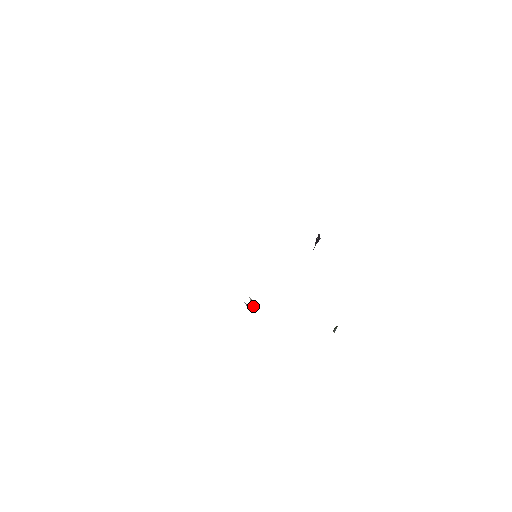
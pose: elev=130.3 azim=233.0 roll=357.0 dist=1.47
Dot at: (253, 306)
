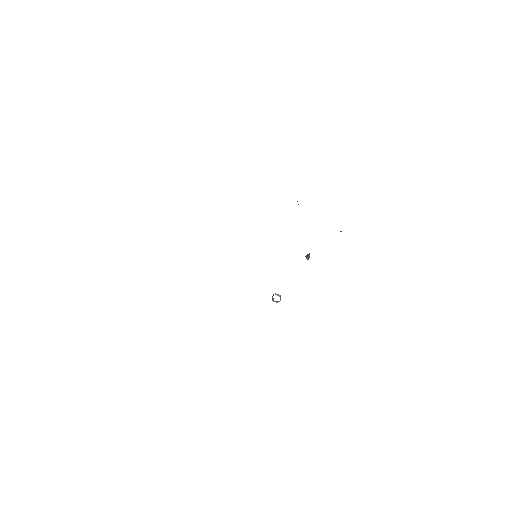
Dot at: occluded
